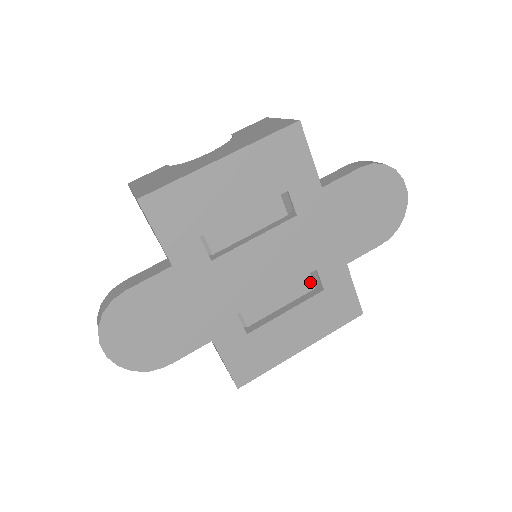
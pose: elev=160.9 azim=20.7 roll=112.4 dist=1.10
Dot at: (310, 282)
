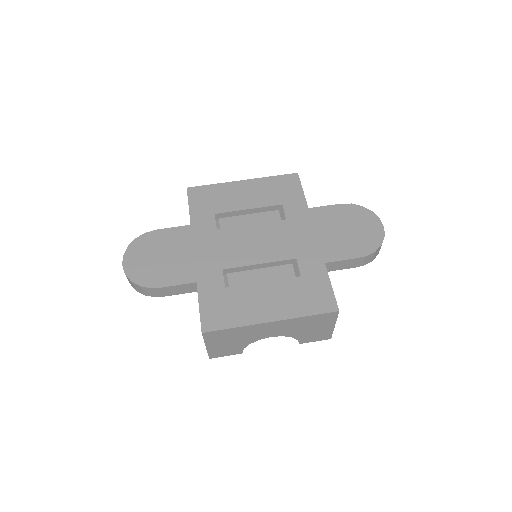
Dot at: (292, 275)
